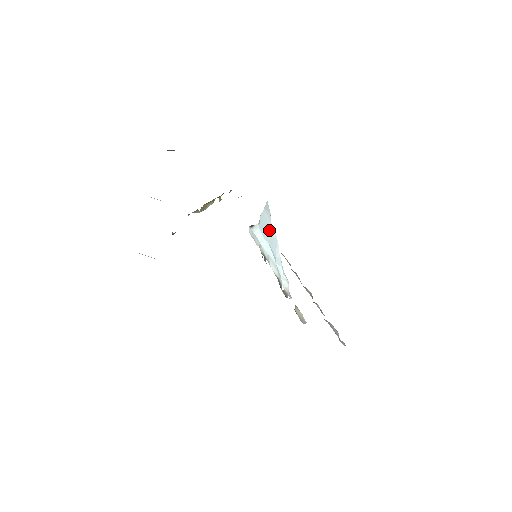
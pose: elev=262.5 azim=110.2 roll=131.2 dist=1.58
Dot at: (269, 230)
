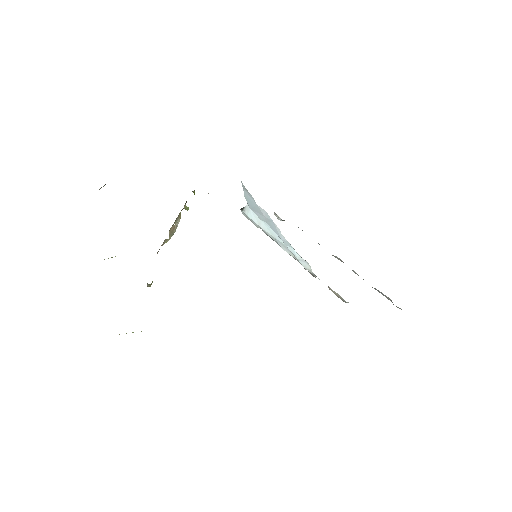
Dot at: (260, 212)
